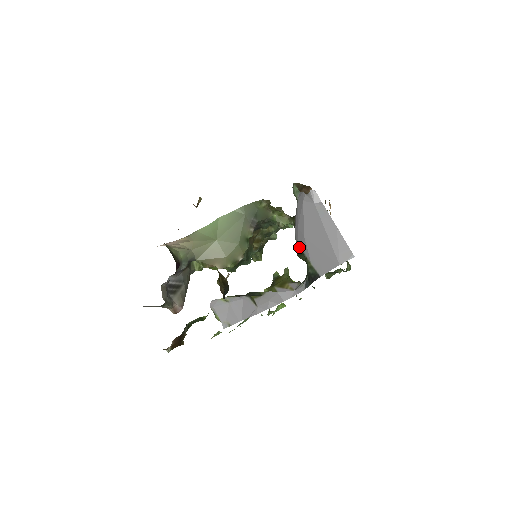
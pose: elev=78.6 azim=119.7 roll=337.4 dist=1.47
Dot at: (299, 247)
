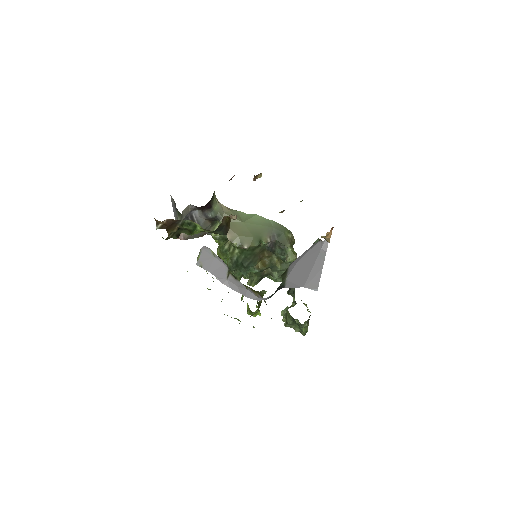
Dot at: (288, 268)
